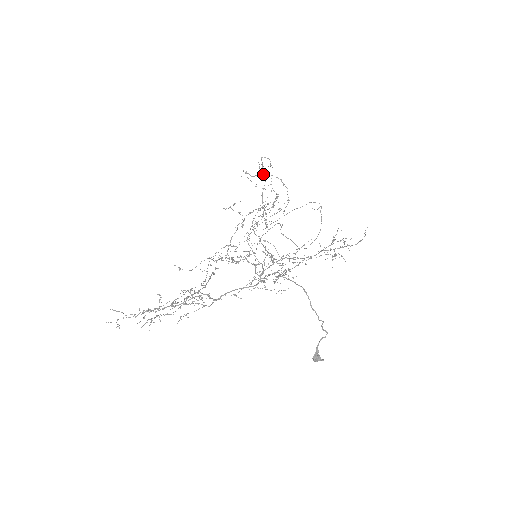
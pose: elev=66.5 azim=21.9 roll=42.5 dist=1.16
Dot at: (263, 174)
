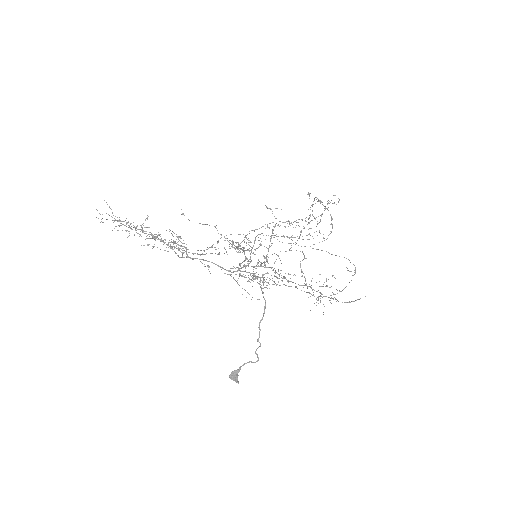
Dot at: (319, 201)
